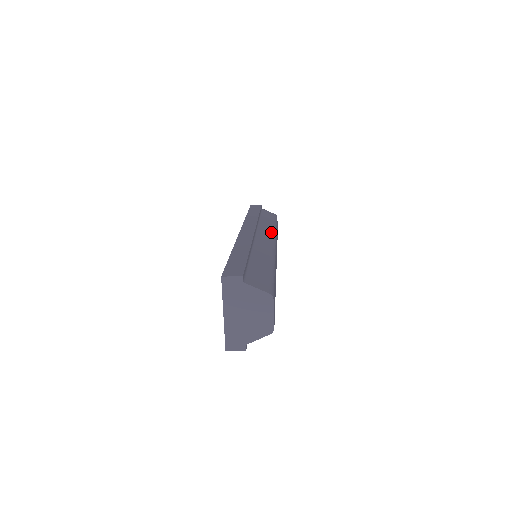
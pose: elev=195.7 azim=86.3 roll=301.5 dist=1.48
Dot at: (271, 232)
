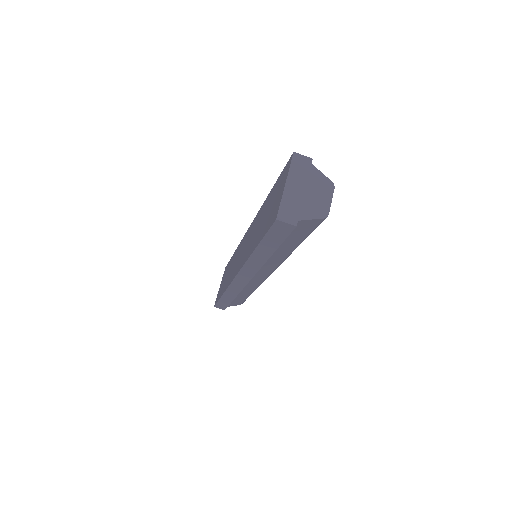
Dot at: occluded
